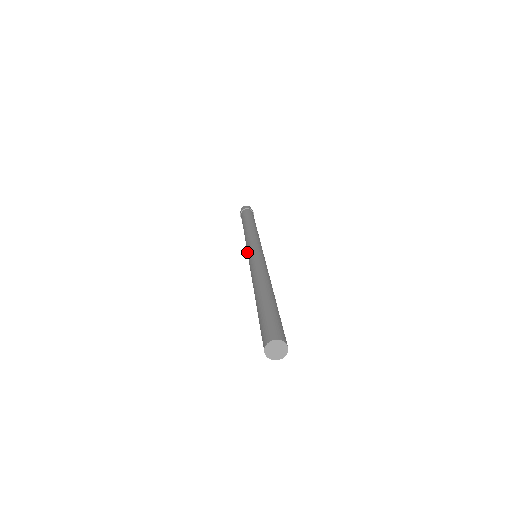
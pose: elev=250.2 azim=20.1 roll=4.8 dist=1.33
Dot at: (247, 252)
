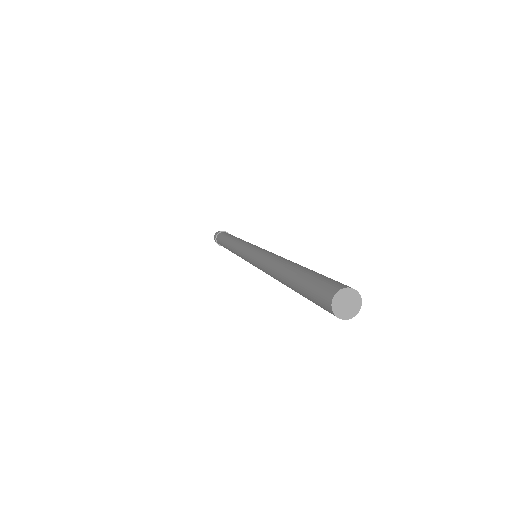
Dot at: (243, 255)
